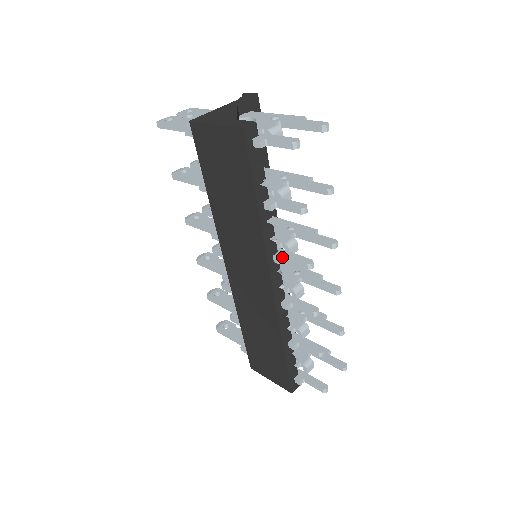
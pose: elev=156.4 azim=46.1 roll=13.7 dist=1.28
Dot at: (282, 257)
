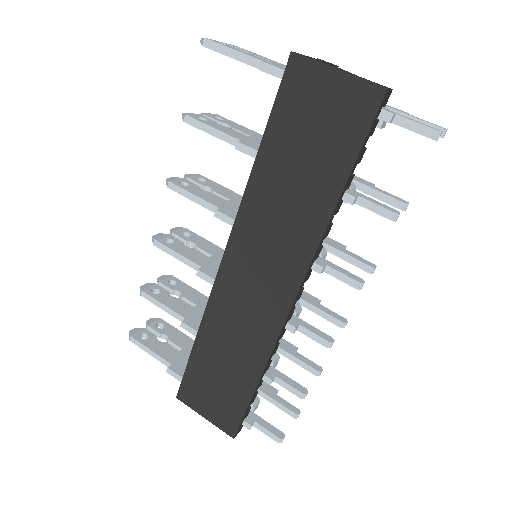
Dot at: (325, 265)
